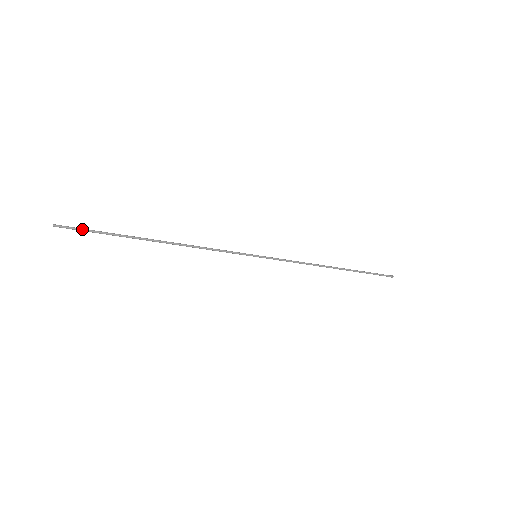
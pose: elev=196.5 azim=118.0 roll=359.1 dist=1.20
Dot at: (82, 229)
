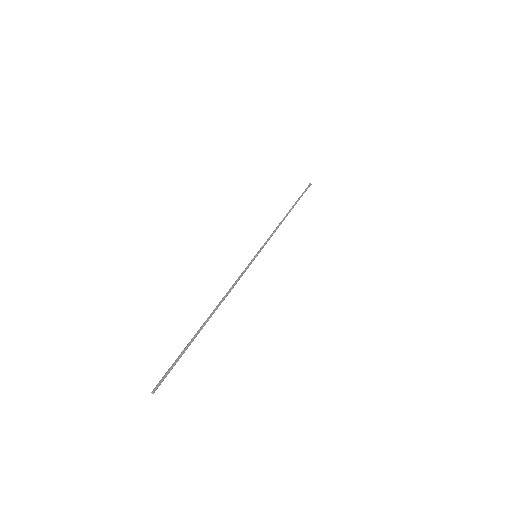
Dot at: (170, 370)
